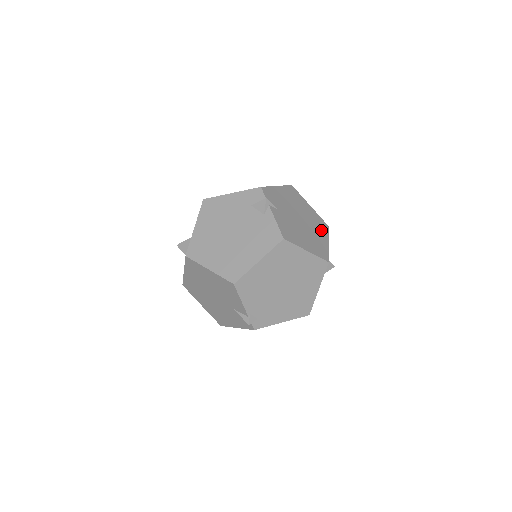
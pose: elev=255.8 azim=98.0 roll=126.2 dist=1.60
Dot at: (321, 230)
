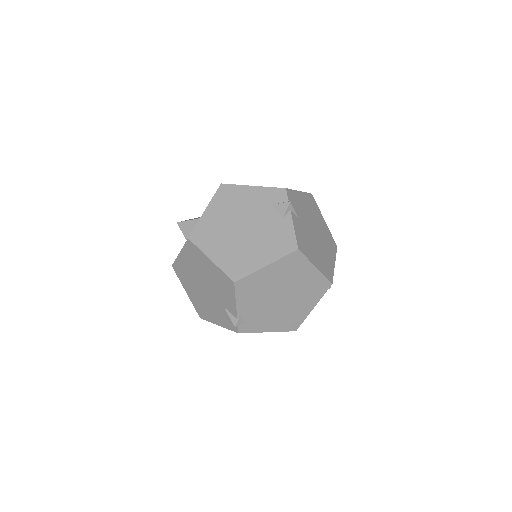
Dot at: (330, 248)
